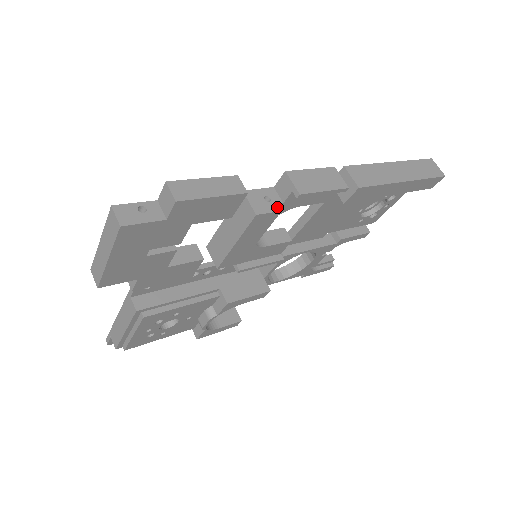
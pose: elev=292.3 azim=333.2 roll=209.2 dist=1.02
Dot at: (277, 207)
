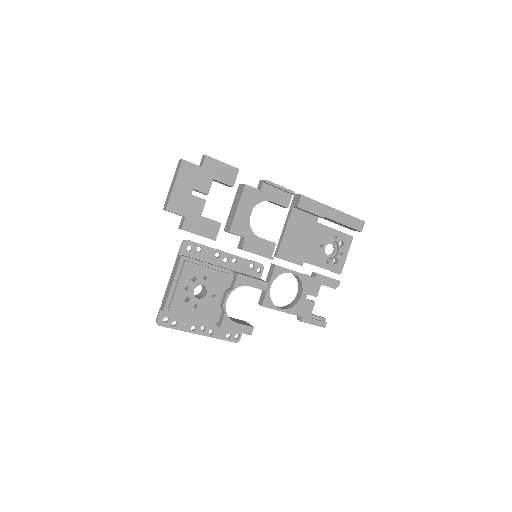
Dot at: (257, 189)
